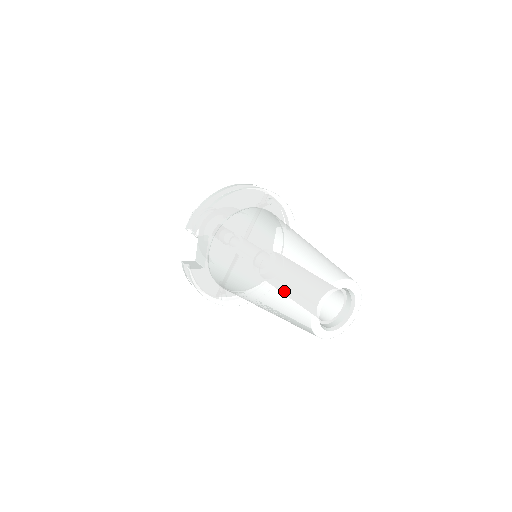
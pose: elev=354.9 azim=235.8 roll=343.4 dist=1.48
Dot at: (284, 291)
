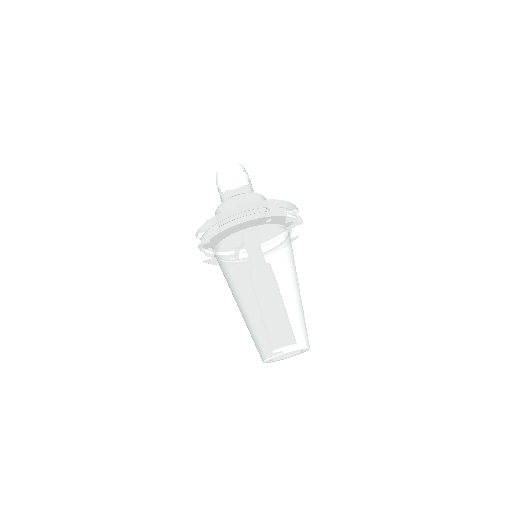
Dot at: (251, 334)
